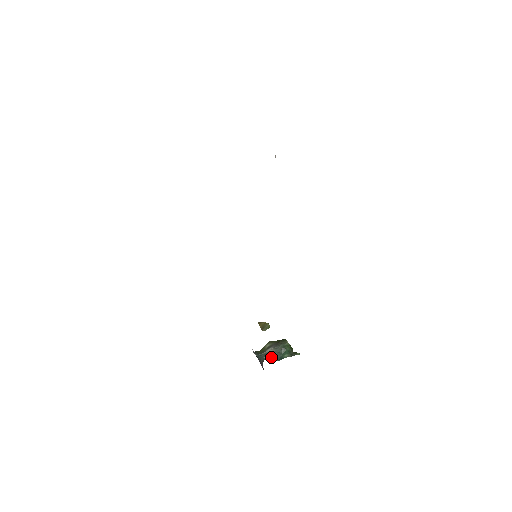
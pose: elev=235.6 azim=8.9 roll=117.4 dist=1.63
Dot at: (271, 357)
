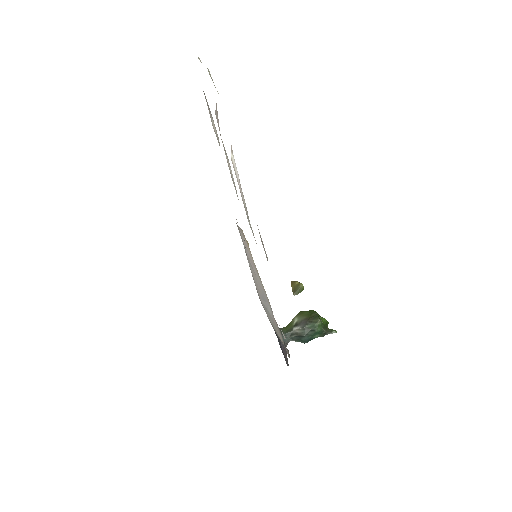
Dot at: (298, 338)
